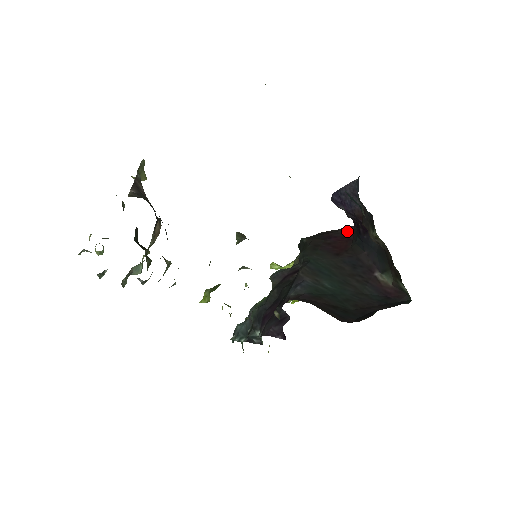
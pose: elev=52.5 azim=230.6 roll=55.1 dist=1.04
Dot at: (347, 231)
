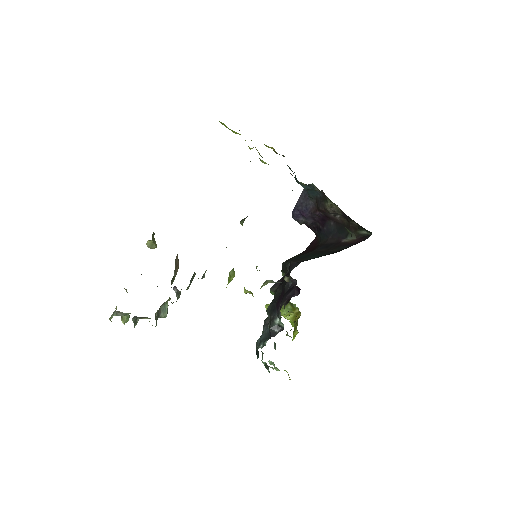
Dot at: (312, 243)
